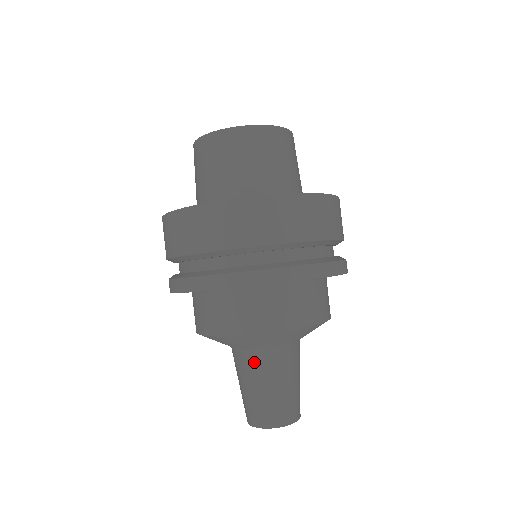
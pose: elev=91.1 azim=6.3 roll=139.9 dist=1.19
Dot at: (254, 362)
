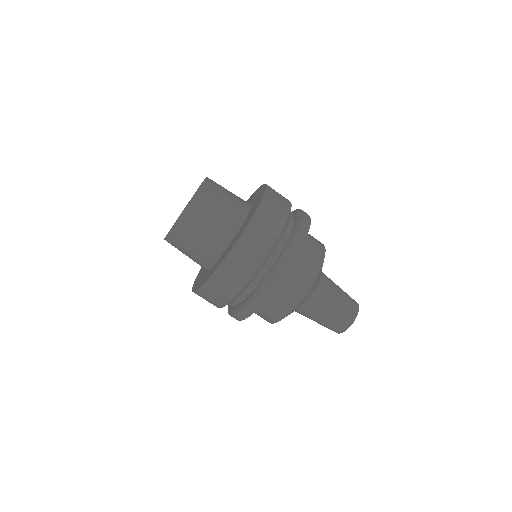
Dot at: (303, 314)
